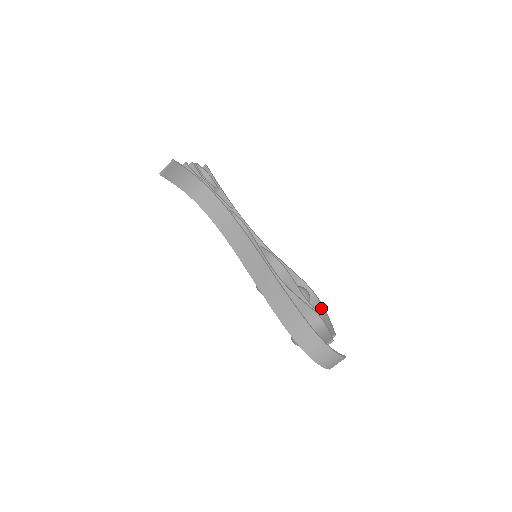
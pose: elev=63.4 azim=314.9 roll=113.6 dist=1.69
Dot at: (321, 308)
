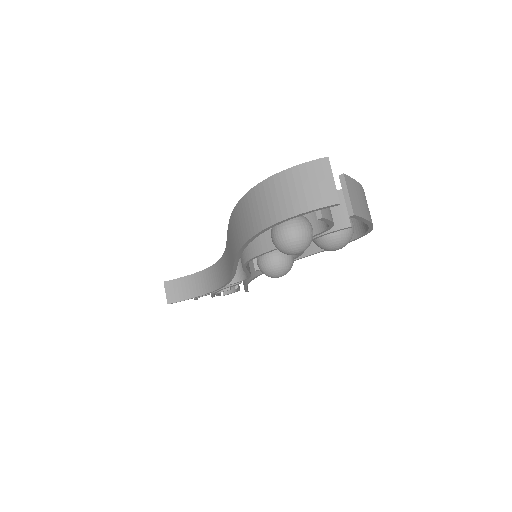
Dot at: occluded
